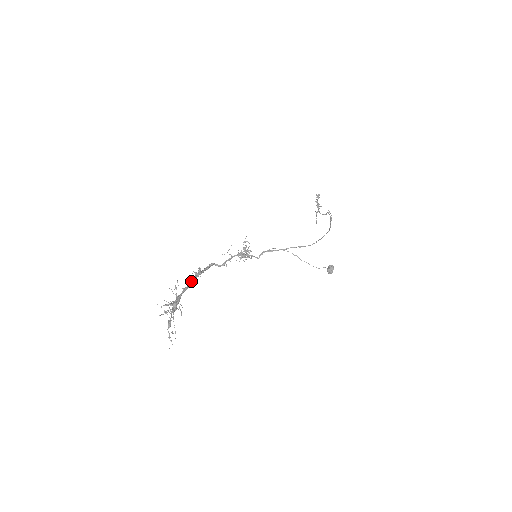
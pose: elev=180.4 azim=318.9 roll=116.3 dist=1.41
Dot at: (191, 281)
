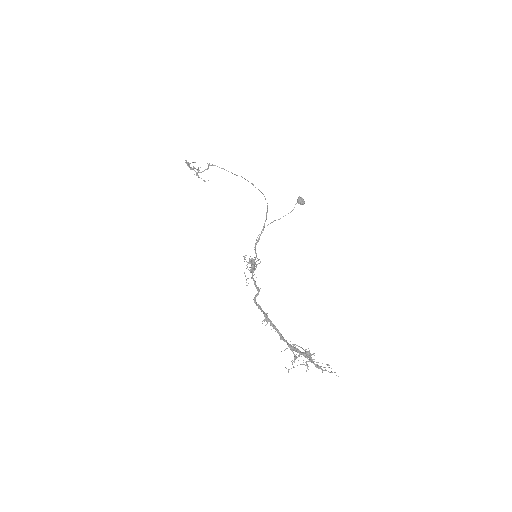
Dot at: (274, 328)
